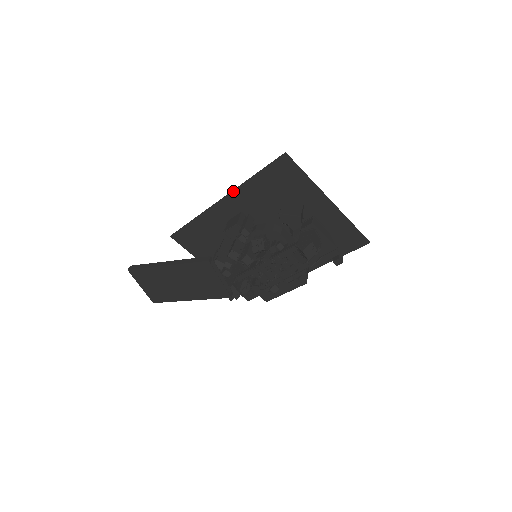
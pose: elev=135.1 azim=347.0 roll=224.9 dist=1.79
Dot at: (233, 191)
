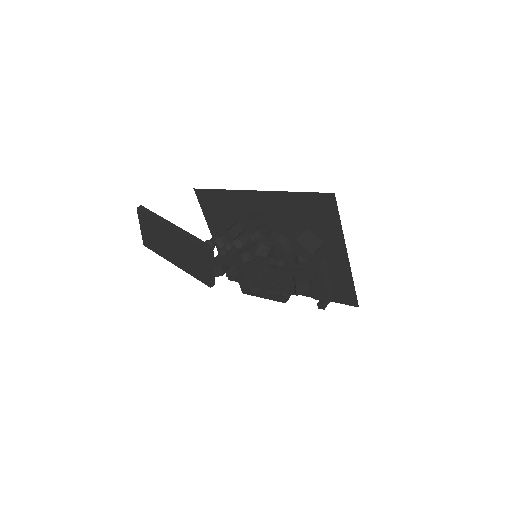
Dot at: (270, 191)
